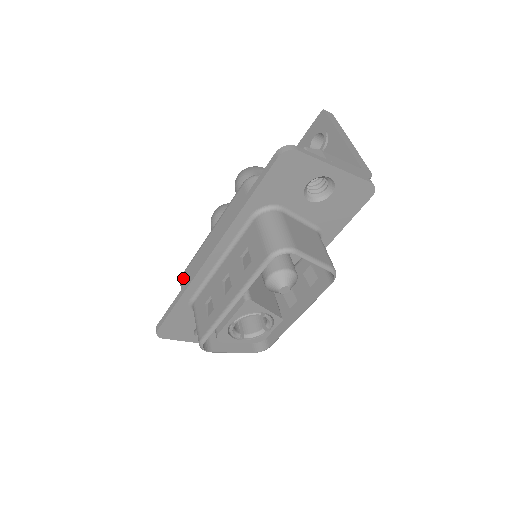
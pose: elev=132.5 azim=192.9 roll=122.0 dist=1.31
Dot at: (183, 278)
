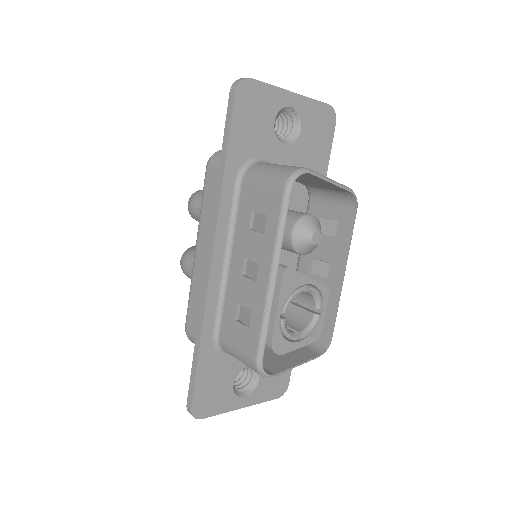
Dot at: (189, 325)
